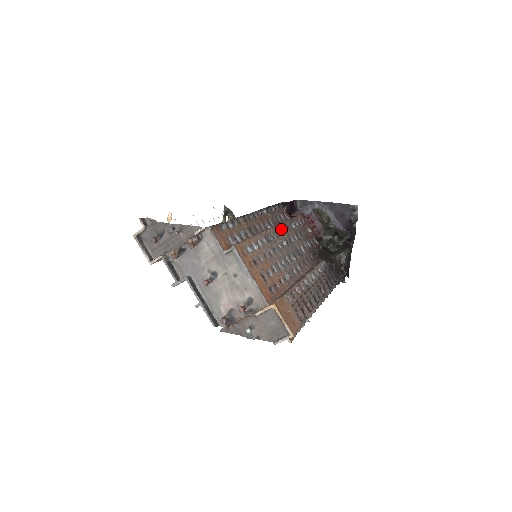
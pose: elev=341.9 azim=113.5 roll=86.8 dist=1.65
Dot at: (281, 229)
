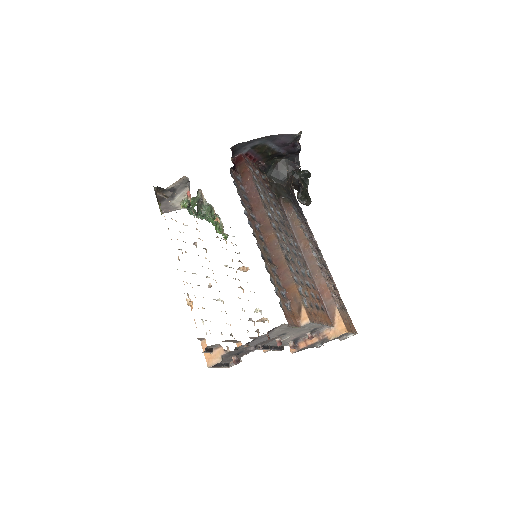
Dot at: (272, 223)
